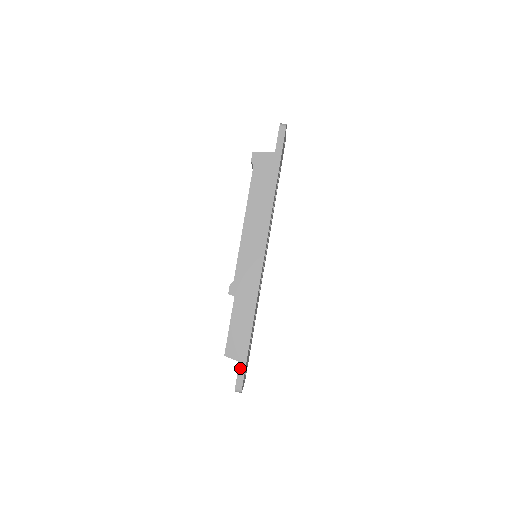
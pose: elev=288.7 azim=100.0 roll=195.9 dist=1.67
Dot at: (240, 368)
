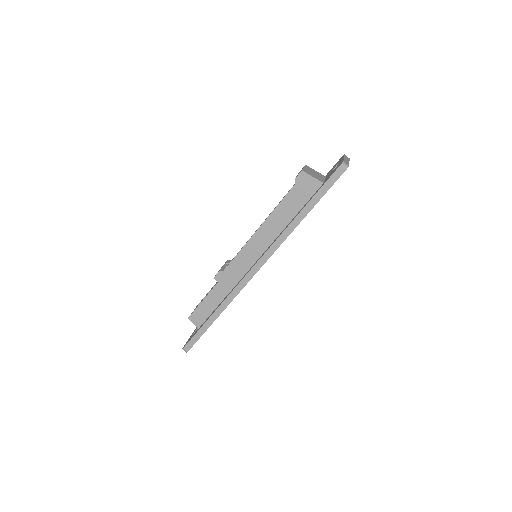
Dot at: (194, 338)
